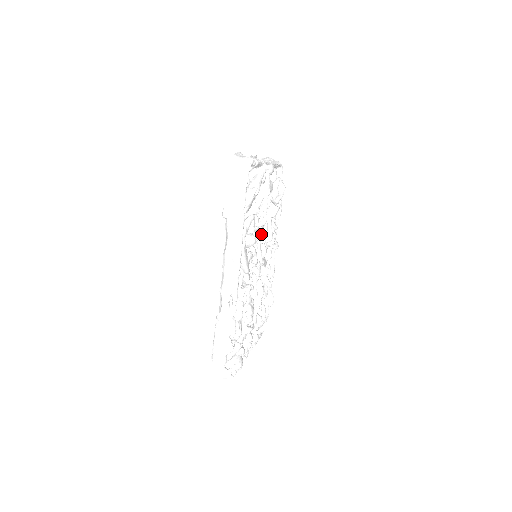
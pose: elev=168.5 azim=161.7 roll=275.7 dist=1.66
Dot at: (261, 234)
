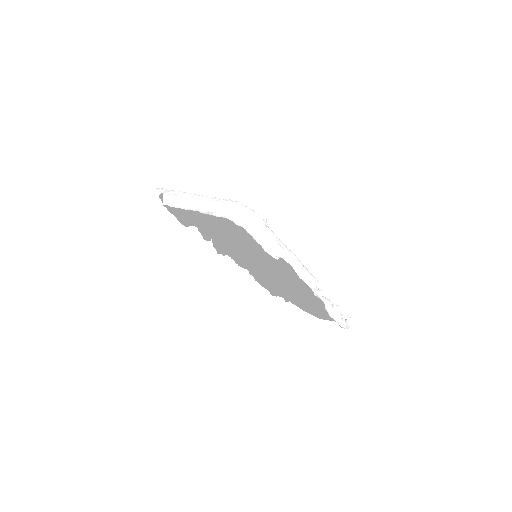
Dot at: occluded
